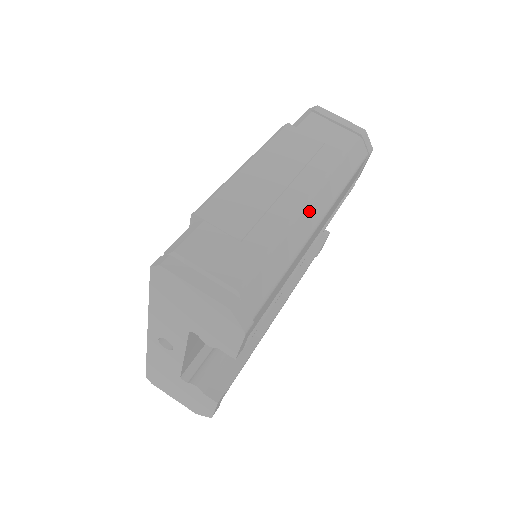
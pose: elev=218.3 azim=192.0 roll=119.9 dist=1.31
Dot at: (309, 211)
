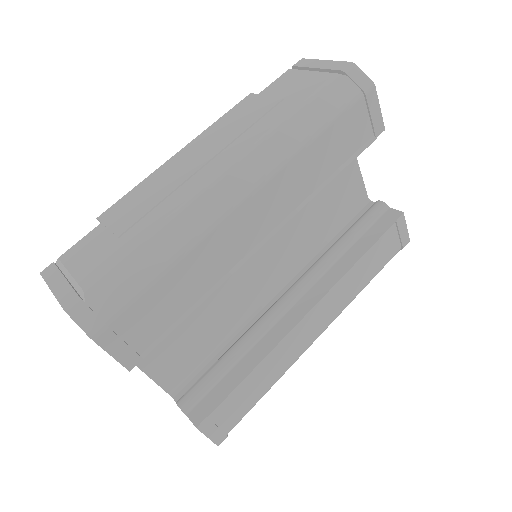
Dot at: (219, 187)
